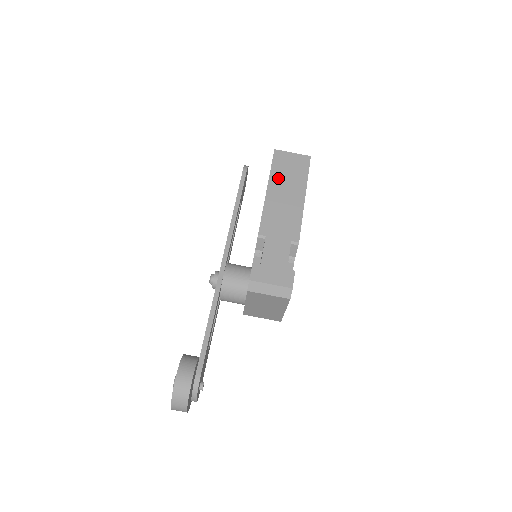
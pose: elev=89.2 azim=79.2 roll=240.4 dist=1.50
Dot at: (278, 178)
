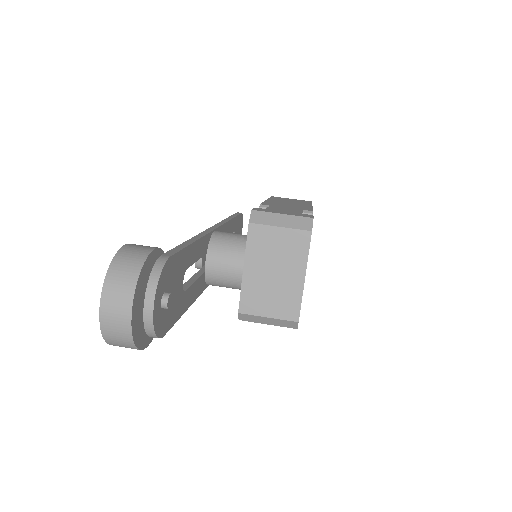
Dot at: occluded
